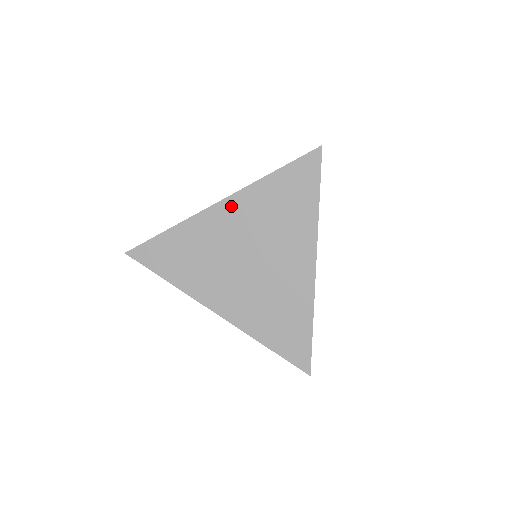
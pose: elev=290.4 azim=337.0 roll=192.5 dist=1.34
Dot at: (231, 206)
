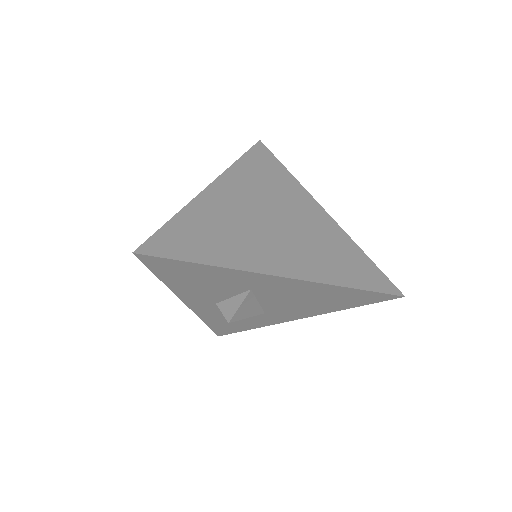
Dot at: (223, 186)
